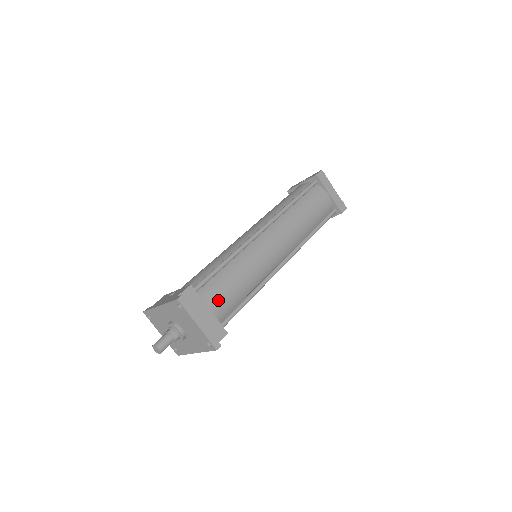
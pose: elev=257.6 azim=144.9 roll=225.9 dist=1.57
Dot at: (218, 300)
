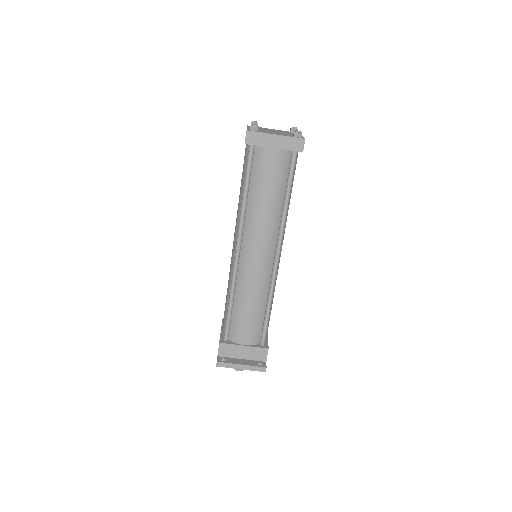
Dot at: (245, 335)
